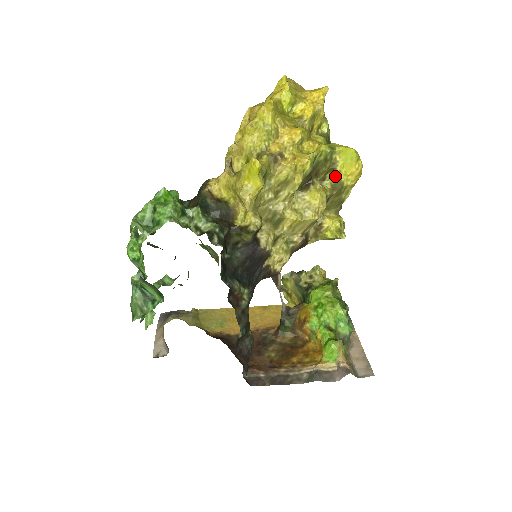
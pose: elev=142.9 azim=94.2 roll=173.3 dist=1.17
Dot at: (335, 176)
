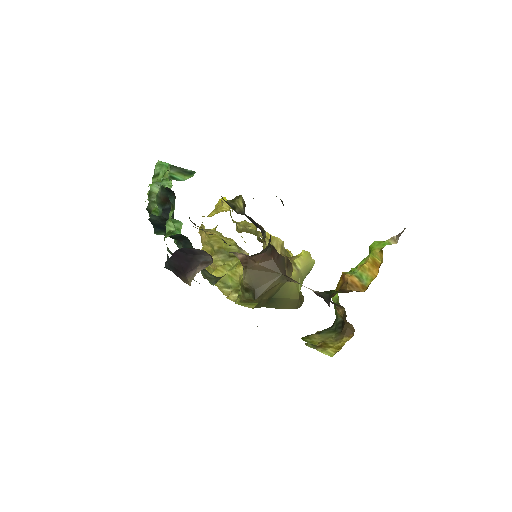
Dot at: occluded
